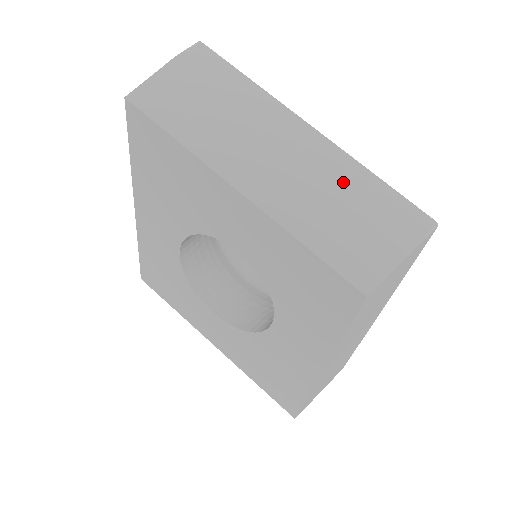
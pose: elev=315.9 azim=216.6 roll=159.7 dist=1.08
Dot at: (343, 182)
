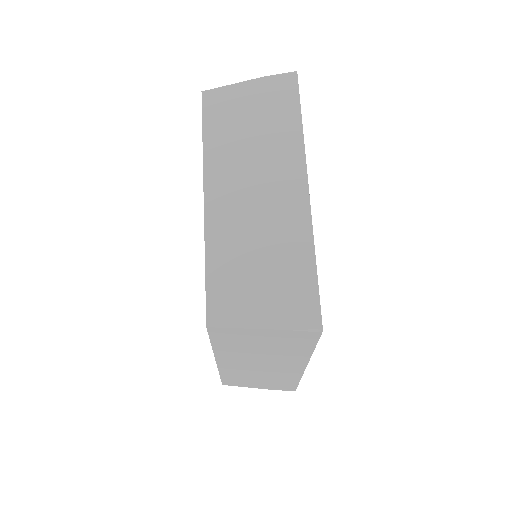
Dot at: (282, 244)
